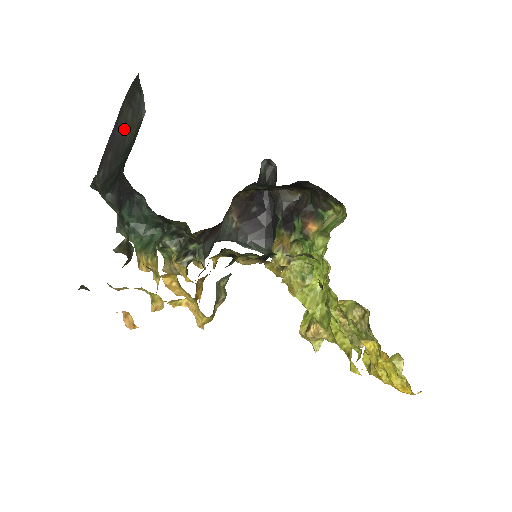
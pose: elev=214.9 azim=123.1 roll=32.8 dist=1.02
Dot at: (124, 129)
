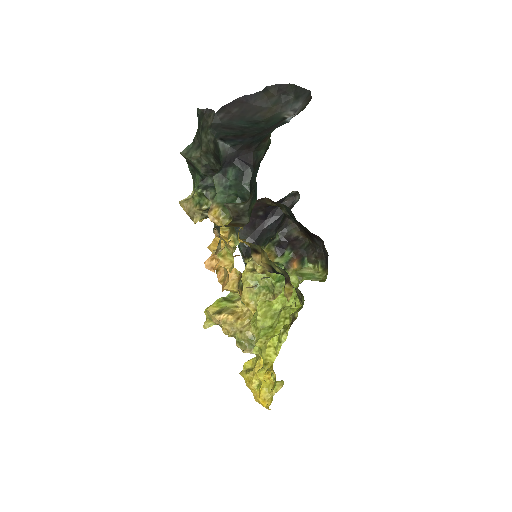
Dot at: (261, 104)
